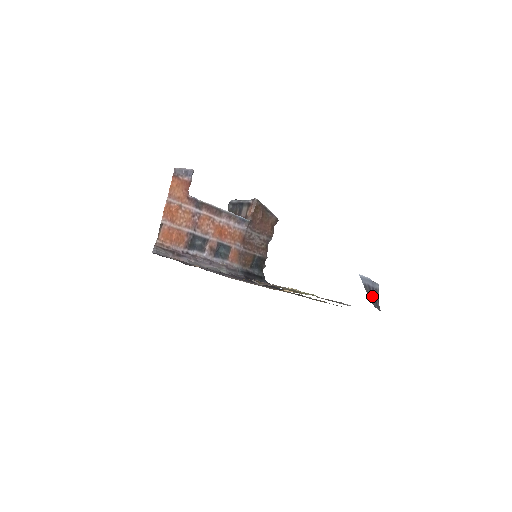
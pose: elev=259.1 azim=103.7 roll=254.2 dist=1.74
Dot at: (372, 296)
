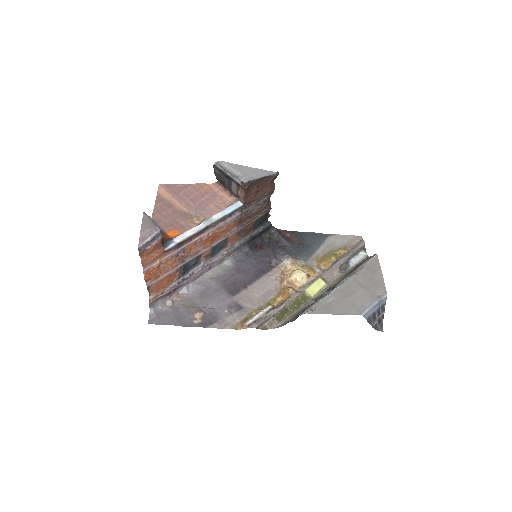
Dot at: (376, 320)
